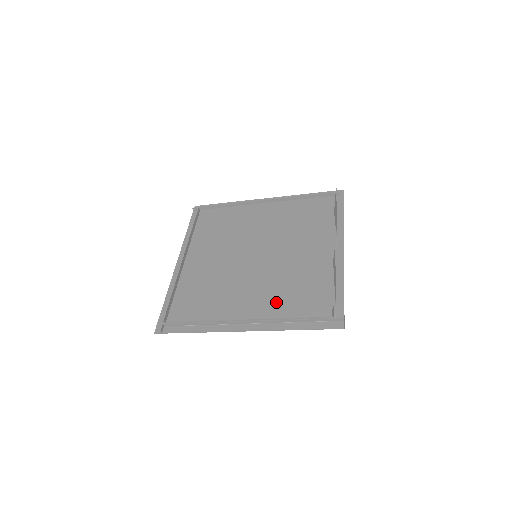
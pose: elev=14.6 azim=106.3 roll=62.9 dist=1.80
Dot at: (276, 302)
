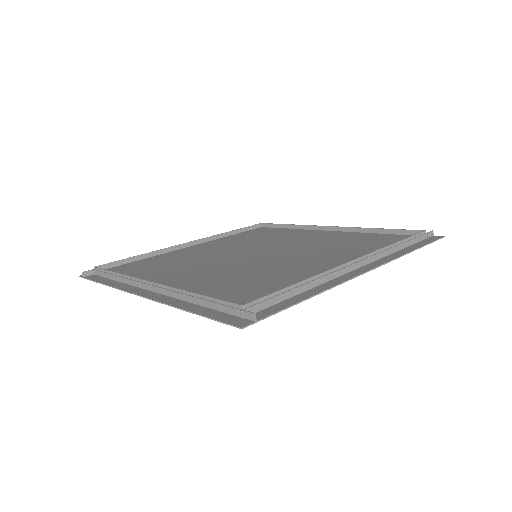
Dot at: (209, 283)
